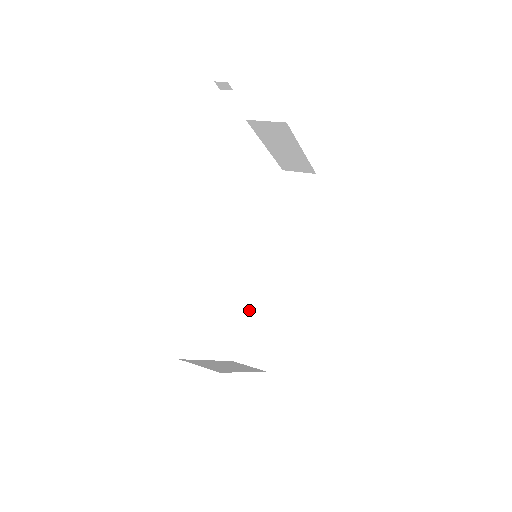
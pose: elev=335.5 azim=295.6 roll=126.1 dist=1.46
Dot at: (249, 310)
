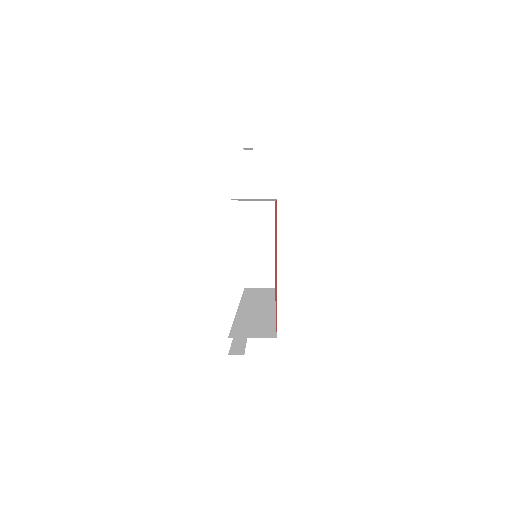
Dot at: (238, 320)
